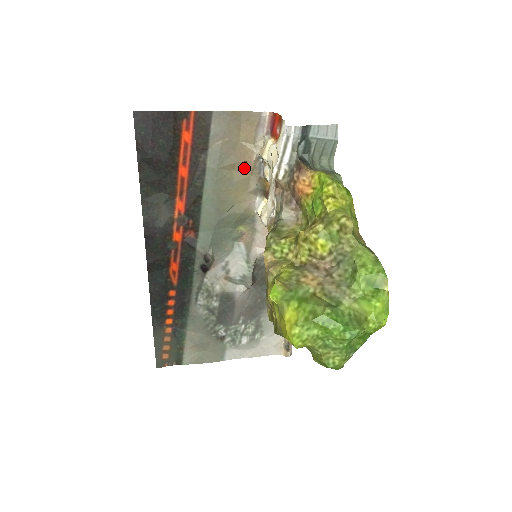
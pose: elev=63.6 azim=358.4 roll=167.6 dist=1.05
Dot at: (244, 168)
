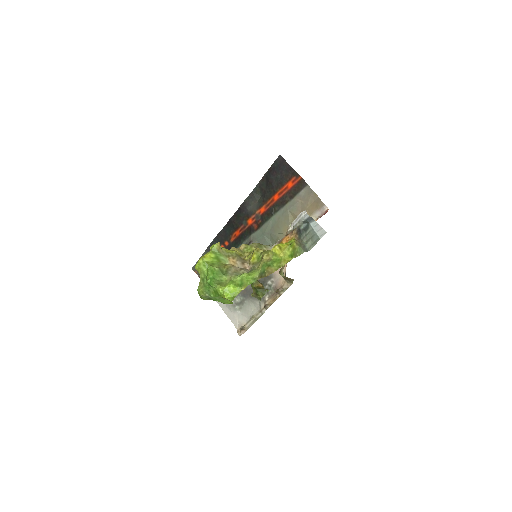
Dot at: occluded
